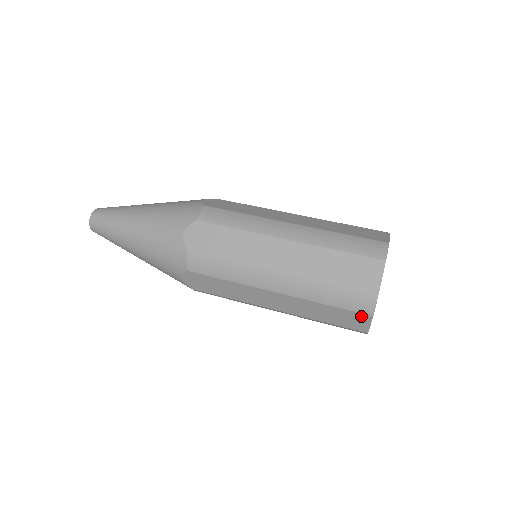
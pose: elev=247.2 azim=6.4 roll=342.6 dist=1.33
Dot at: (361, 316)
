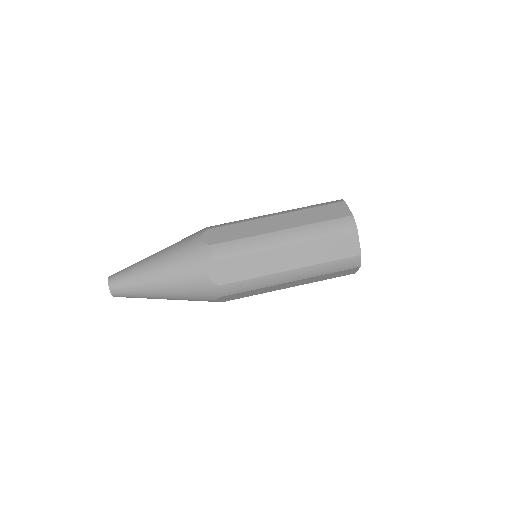
Dot at: (352, 269)
